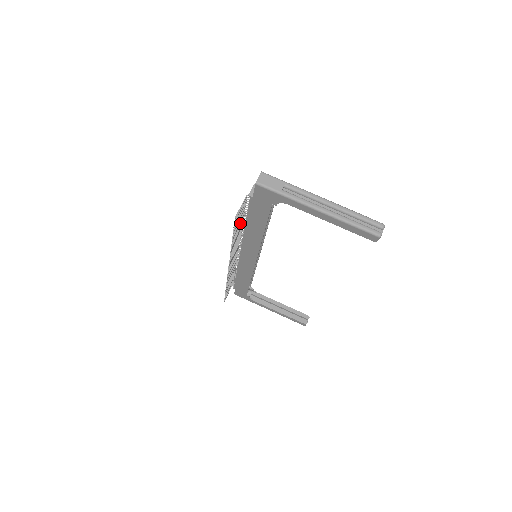
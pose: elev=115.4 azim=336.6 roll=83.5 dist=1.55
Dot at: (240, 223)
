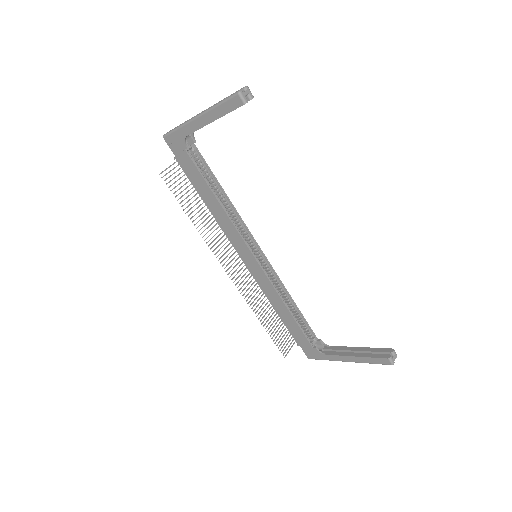
Dot at: (194, 200)
